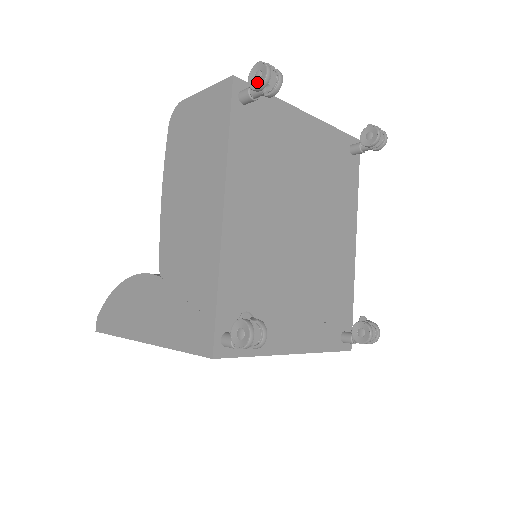
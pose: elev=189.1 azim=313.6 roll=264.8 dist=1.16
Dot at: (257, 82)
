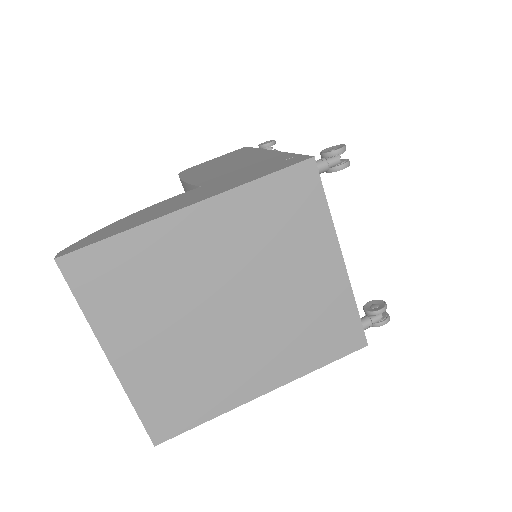
Dot at: (268, 143)
